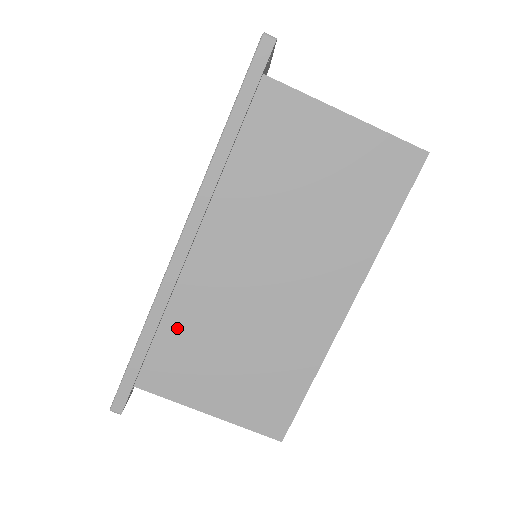
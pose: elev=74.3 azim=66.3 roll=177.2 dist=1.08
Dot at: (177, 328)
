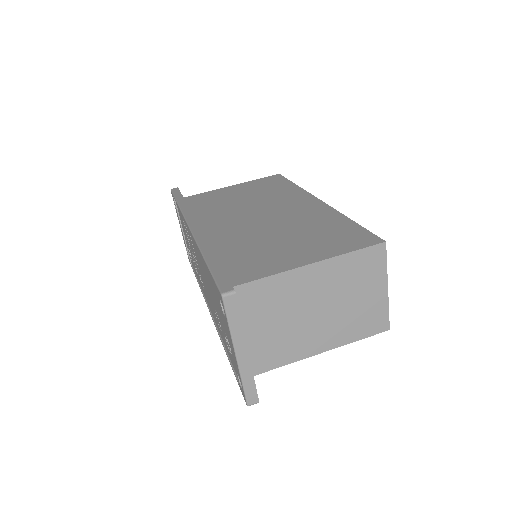
Dot at: (229, 253)
